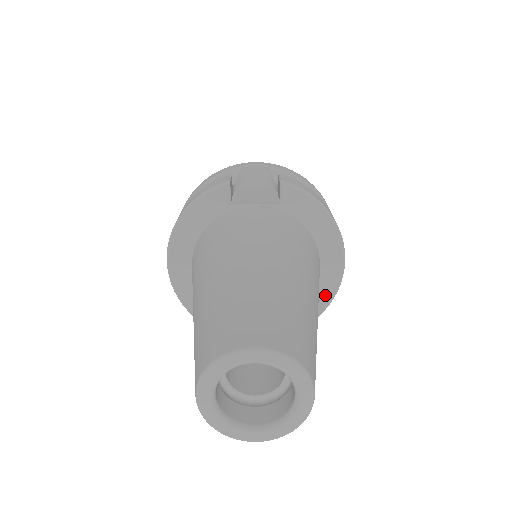
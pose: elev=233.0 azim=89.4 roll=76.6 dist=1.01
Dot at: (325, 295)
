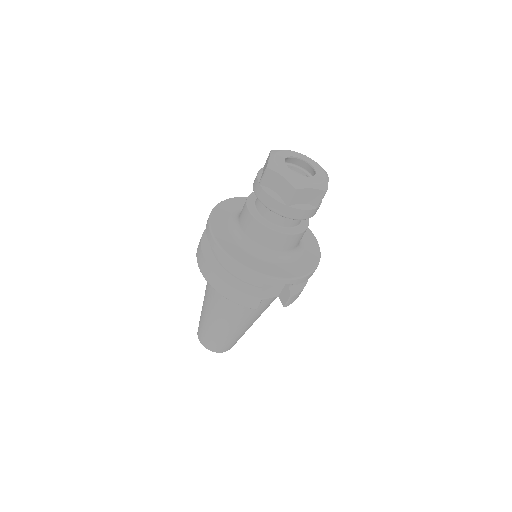
Dot at: occluded
